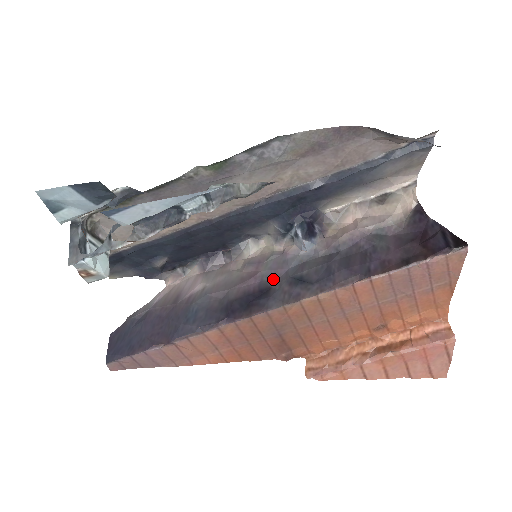
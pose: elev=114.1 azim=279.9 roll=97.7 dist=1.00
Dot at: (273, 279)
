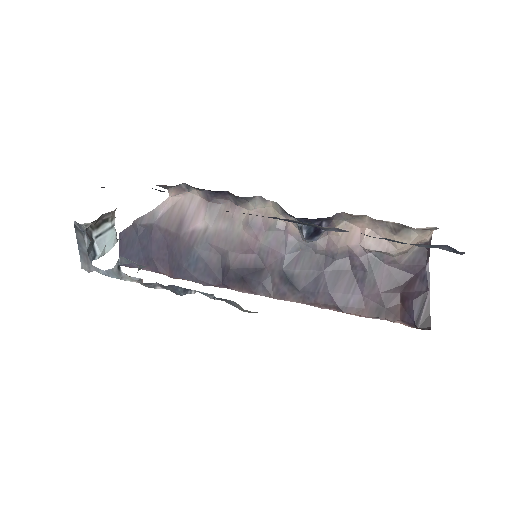
Dot at: (269, 259)
